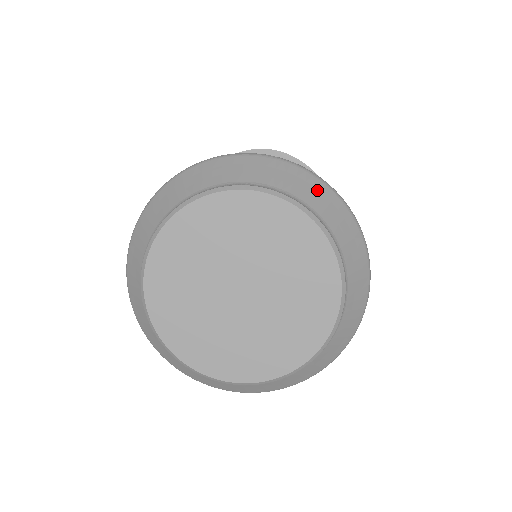
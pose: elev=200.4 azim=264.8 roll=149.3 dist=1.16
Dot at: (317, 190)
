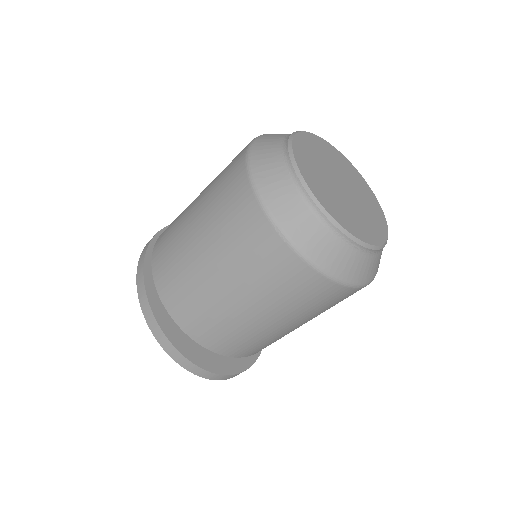
Dot at: occluded
